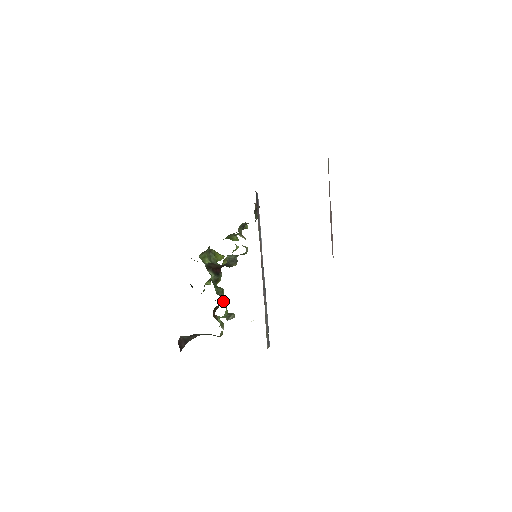
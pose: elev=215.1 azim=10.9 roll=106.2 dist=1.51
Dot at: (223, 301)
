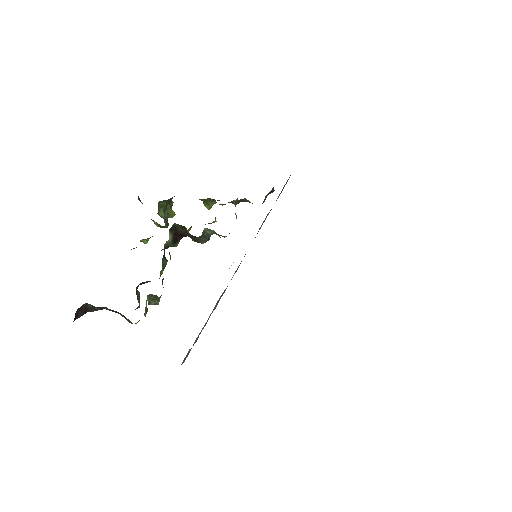
Dot at: occluded
